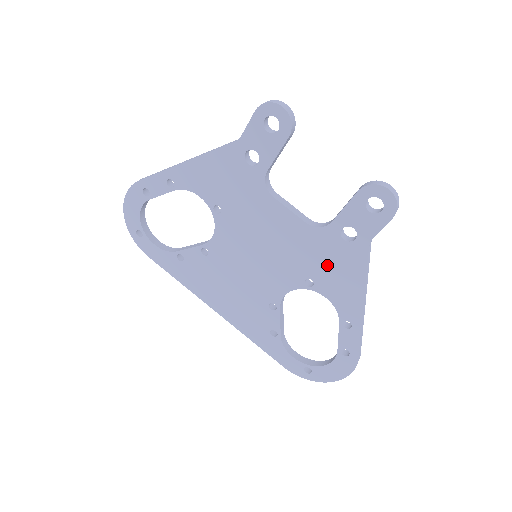
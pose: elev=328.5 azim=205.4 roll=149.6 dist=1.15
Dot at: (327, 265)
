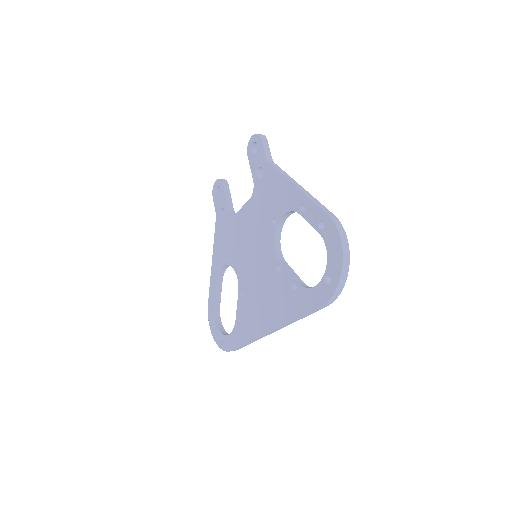
Dot at: (269, 199)
